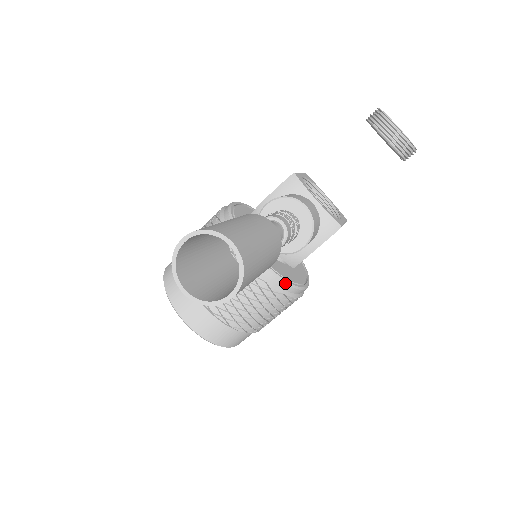
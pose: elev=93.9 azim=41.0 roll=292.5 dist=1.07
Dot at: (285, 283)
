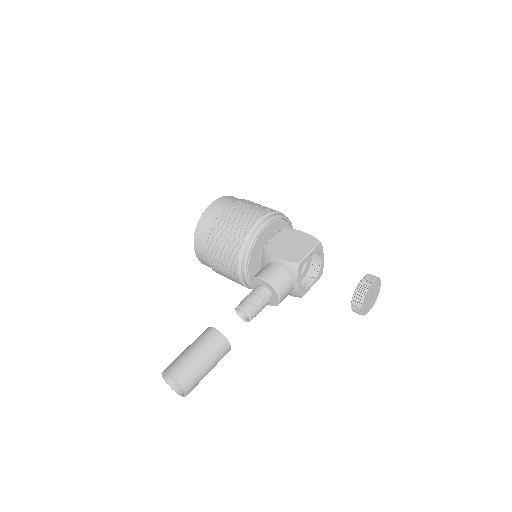
Dot at: occluded
